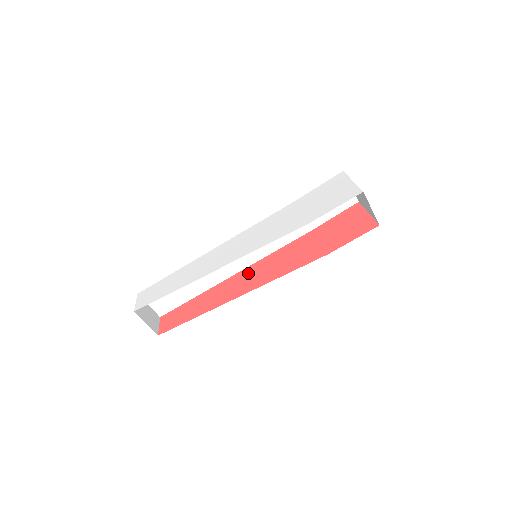
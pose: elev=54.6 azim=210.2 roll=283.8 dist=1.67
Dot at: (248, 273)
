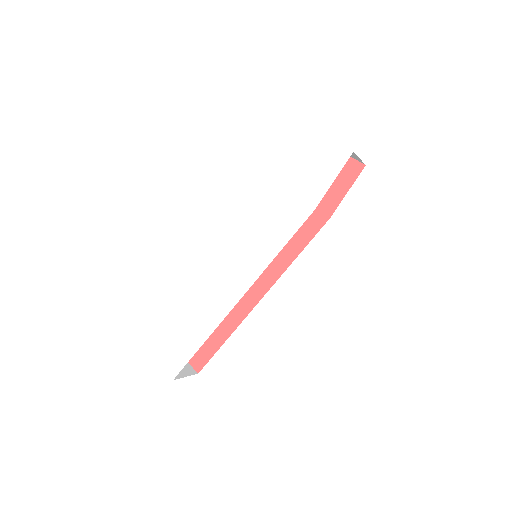
Dot at: occluded
